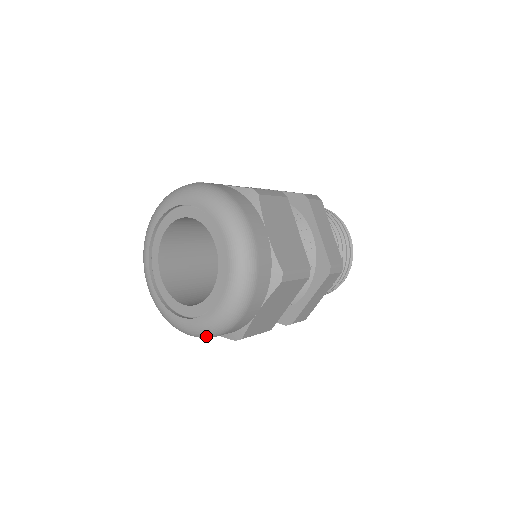
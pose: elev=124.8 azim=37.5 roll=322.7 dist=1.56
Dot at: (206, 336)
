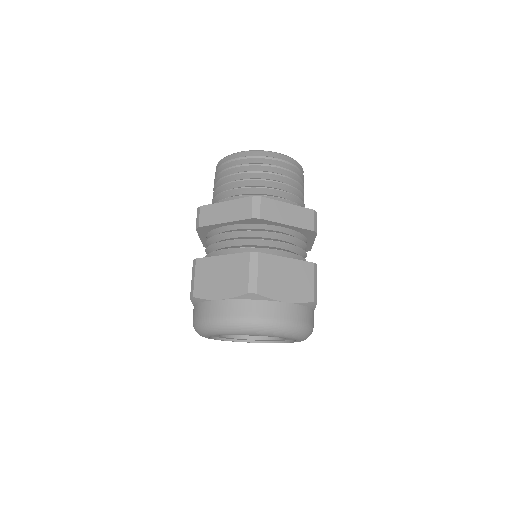
Dot at: occluded
